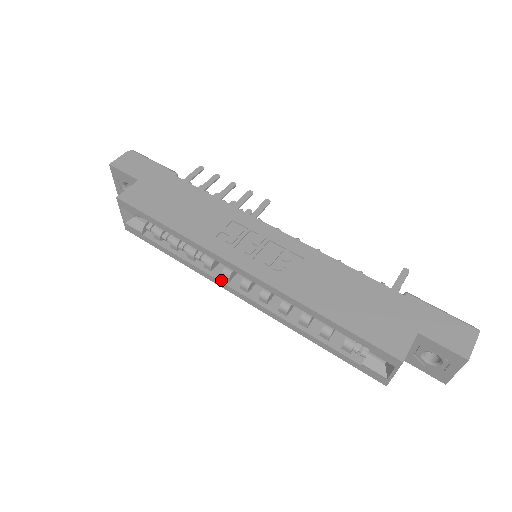
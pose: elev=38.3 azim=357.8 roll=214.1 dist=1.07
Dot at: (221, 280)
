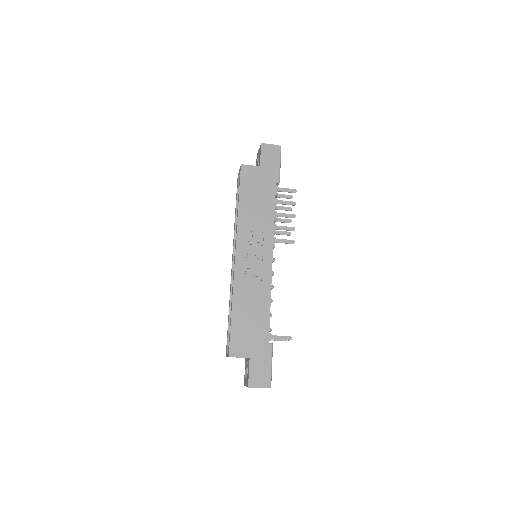
Dot at: (234, 246)
